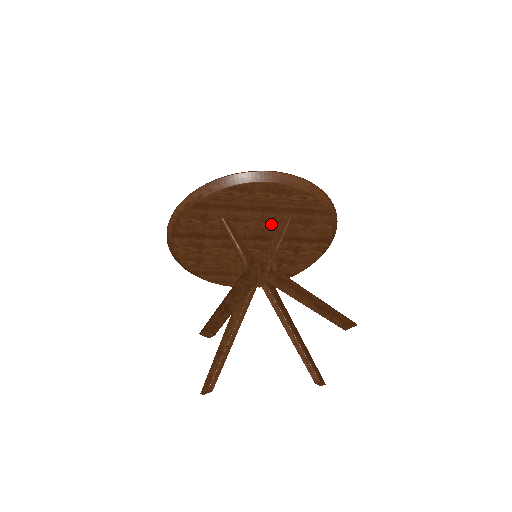
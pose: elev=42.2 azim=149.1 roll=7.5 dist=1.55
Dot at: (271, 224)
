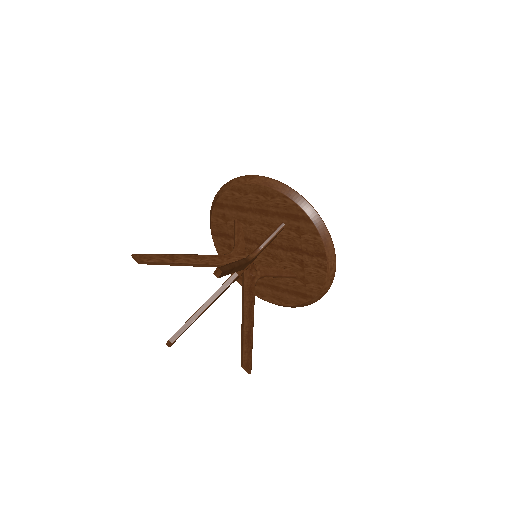
Dot at: (271, 229)
